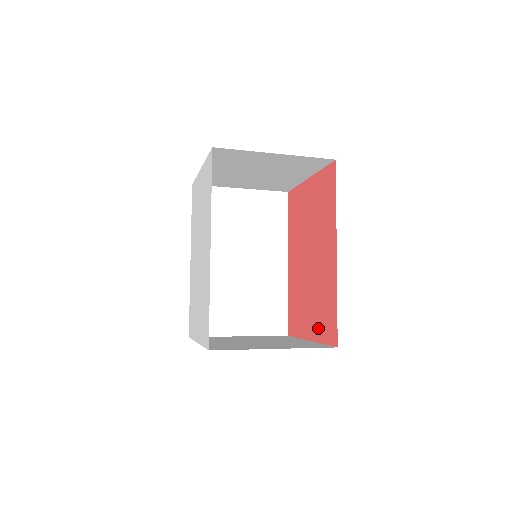
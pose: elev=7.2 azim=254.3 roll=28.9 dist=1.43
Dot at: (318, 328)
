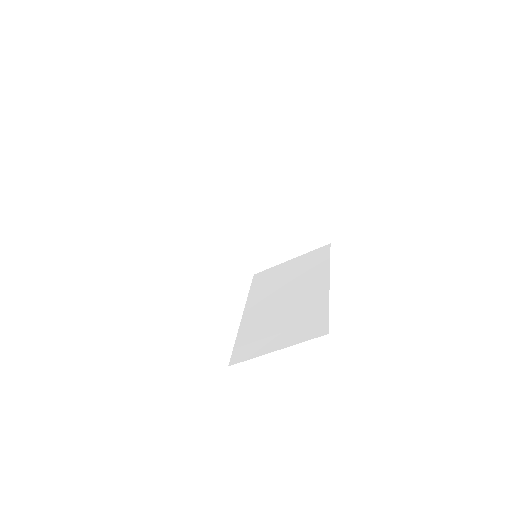
Dot at: occluded
